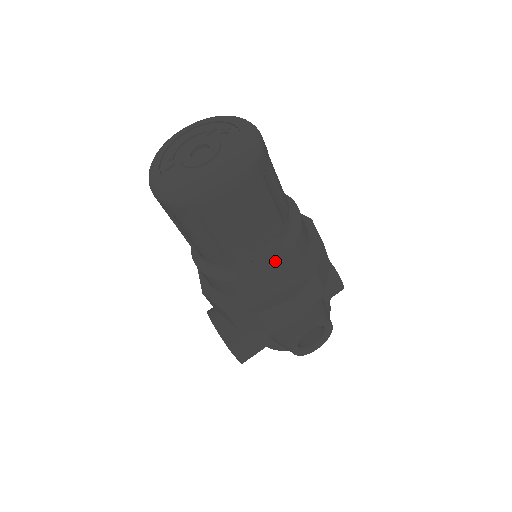
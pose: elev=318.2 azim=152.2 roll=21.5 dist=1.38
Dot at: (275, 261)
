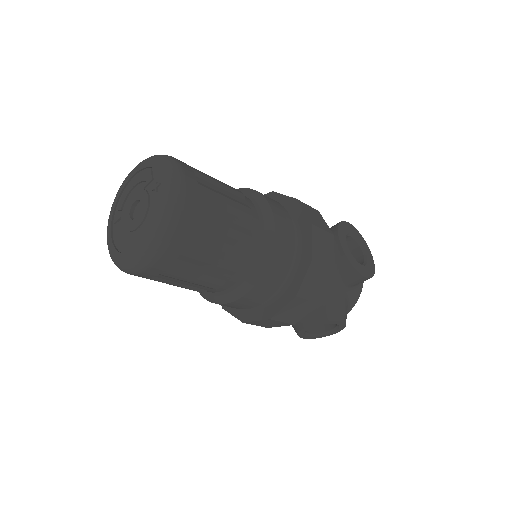
Dot at: (239, 295)
